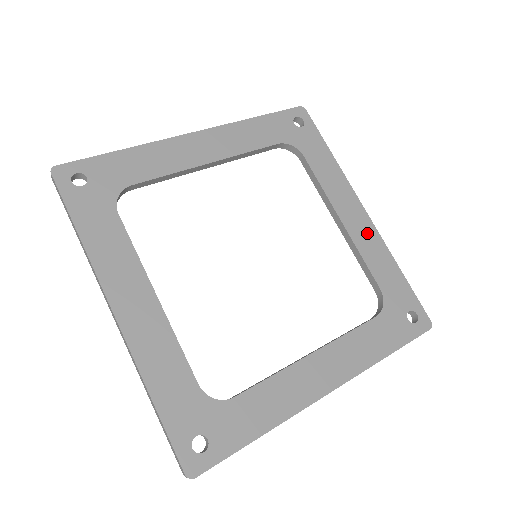
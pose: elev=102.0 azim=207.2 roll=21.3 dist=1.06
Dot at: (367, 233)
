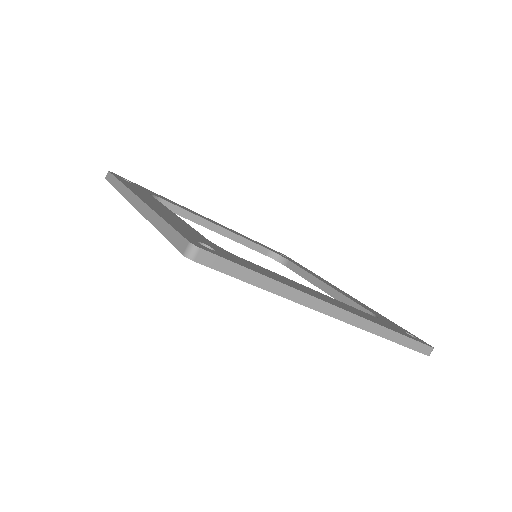
Dot at: (350, 296)
